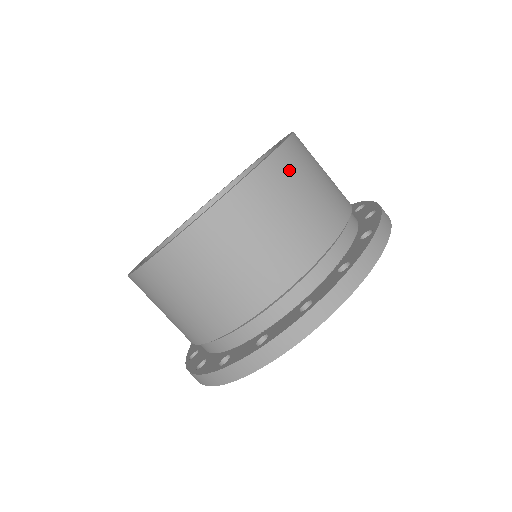
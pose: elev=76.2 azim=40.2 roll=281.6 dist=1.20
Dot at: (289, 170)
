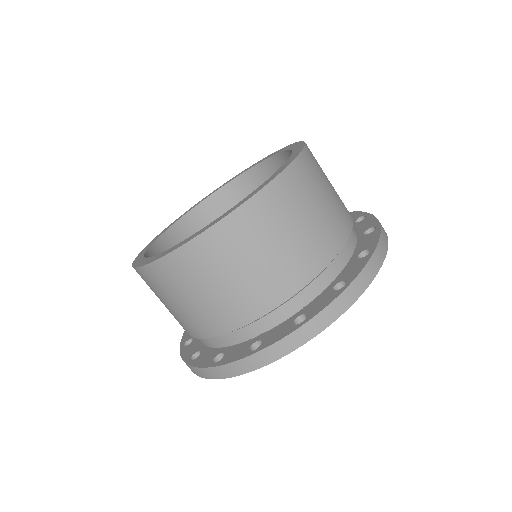
Dot at: (225, 246)
